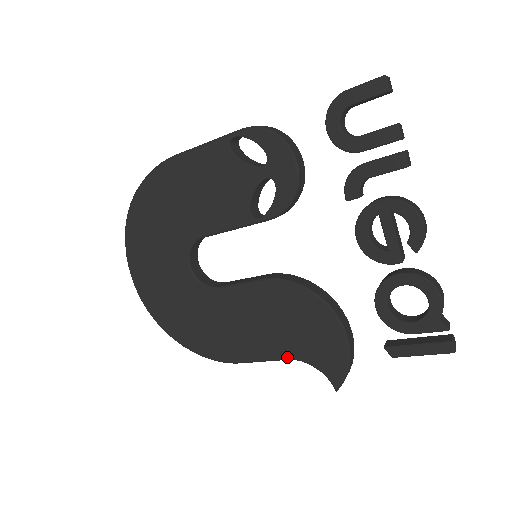
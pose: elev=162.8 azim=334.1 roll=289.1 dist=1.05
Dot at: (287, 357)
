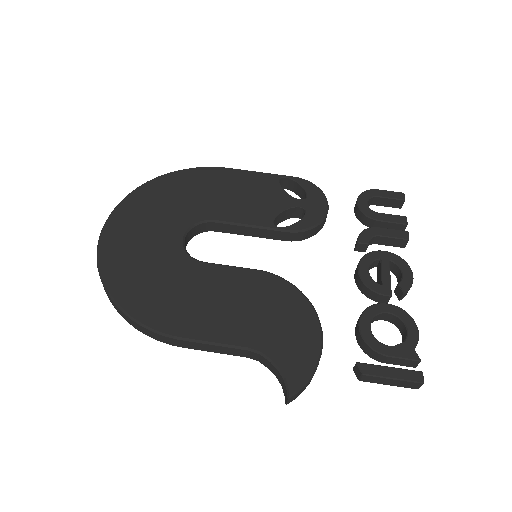
Dot at: (247, 345)
